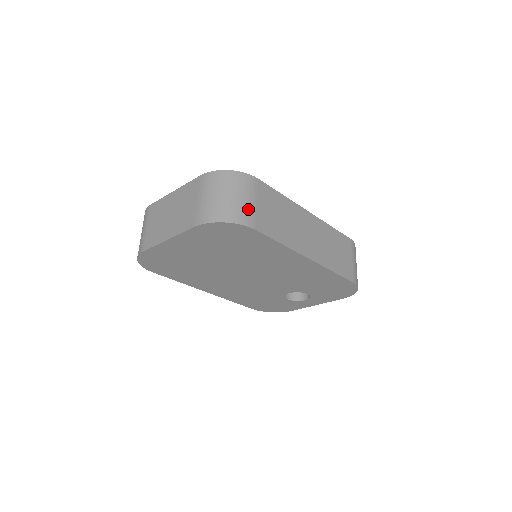
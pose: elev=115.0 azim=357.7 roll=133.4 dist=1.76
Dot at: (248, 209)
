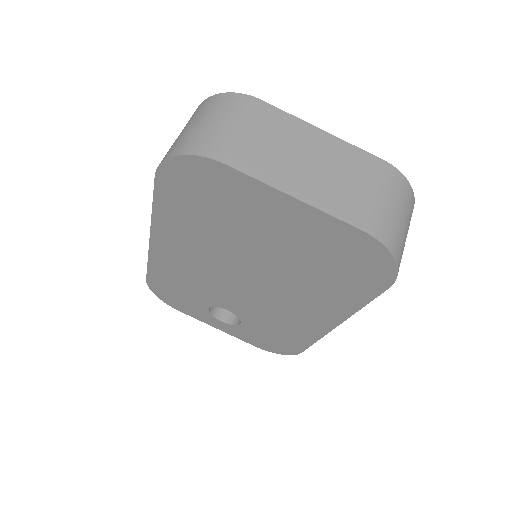
Dot at: occluded
